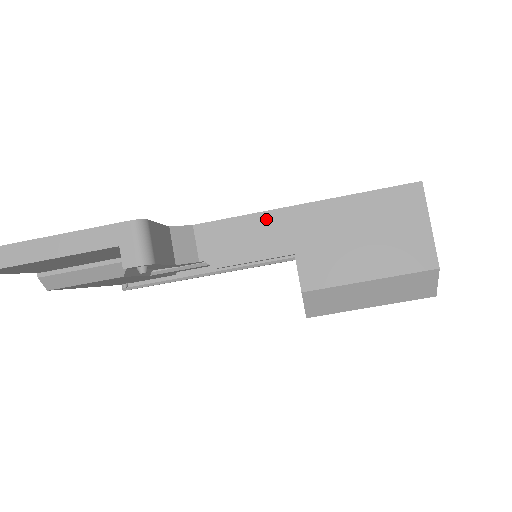
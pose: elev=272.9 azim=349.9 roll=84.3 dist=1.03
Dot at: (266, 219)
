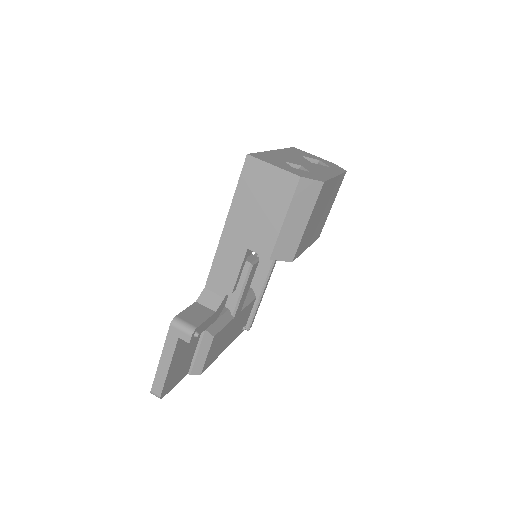
Dot at: (221, 250)
